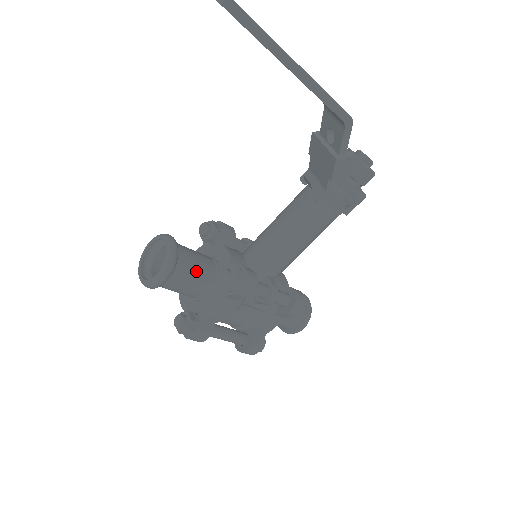
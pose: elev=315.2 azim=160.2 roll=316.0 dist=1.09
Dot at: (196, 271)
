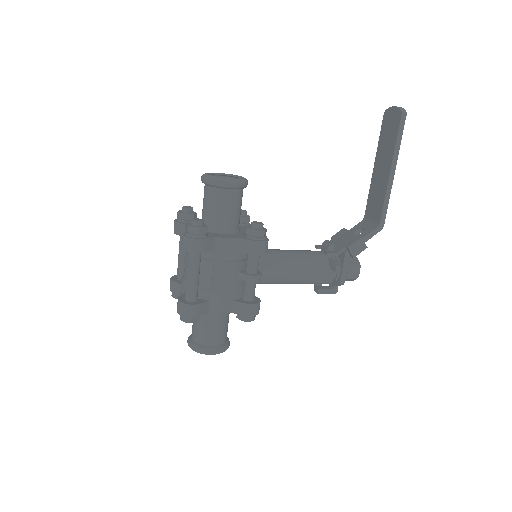
Dot at: (238, 210)
